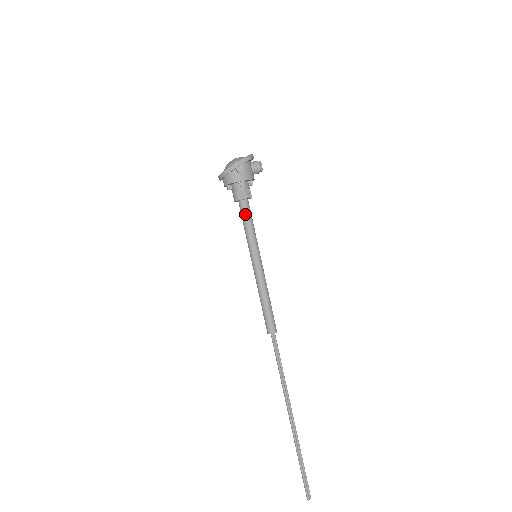
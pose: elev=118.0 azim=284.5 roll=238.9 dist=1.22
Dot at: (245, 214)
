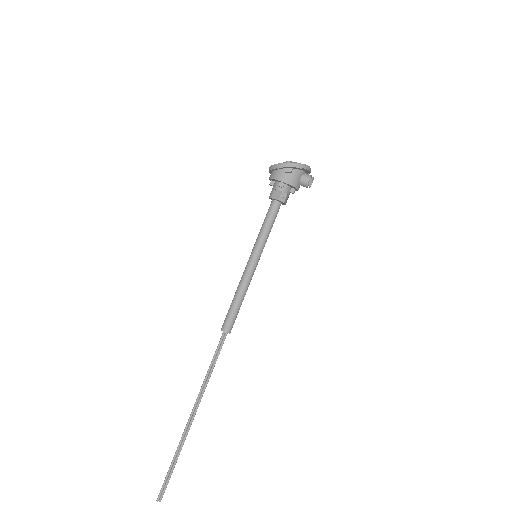
Dot at: (270, 213)
